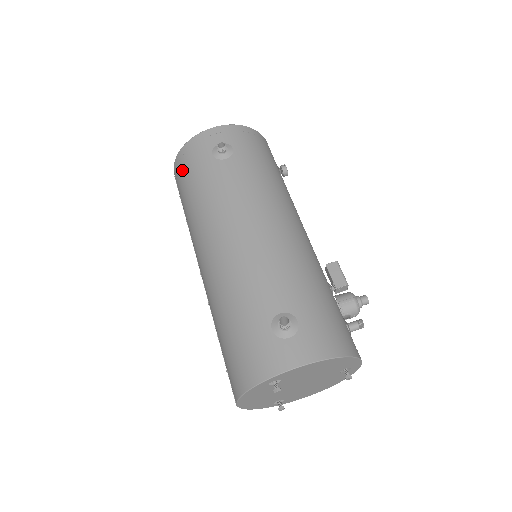
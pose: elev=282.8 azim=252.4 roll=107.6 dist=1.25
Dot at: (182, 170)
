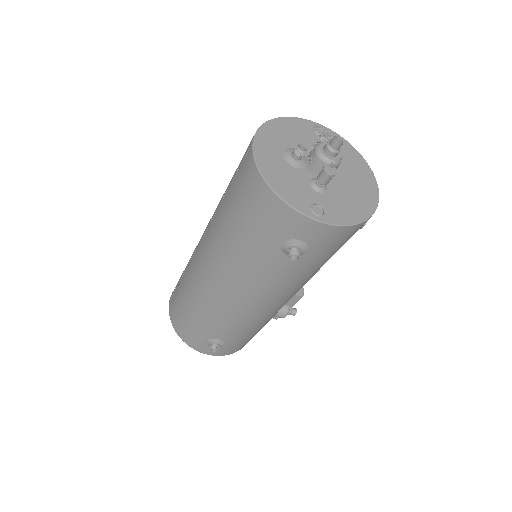
Dot at: (250, 199)
